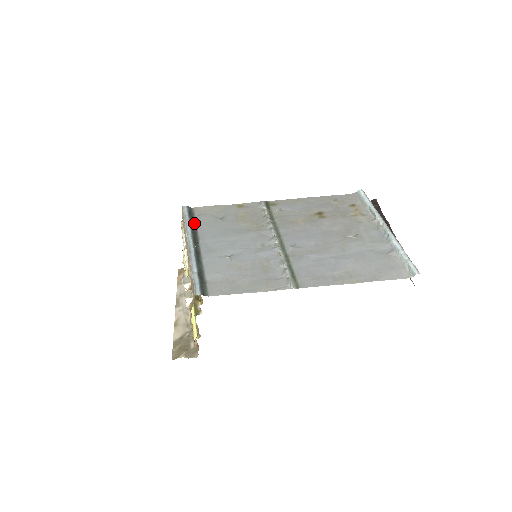
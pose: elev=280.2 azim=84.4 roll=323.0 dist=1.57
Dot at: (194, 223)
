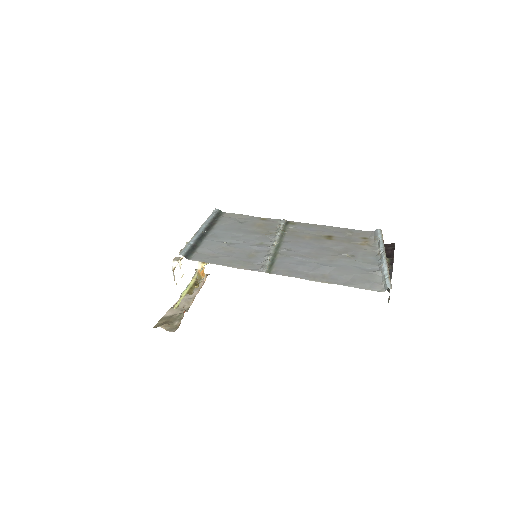
Dot at: (216, 220)
